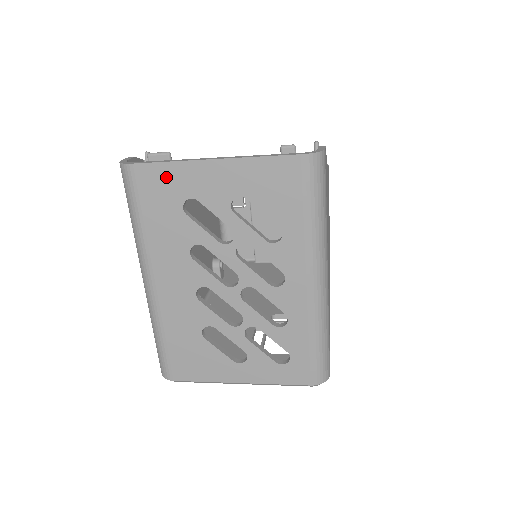
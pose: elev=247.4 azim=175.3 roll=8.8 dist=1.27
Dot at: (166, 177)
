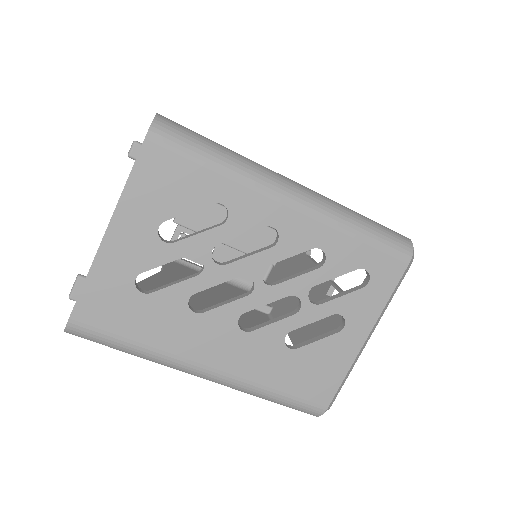
Dot at: (100, 292)
